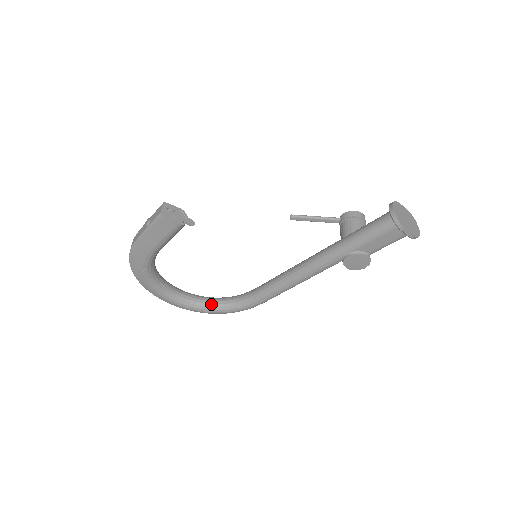
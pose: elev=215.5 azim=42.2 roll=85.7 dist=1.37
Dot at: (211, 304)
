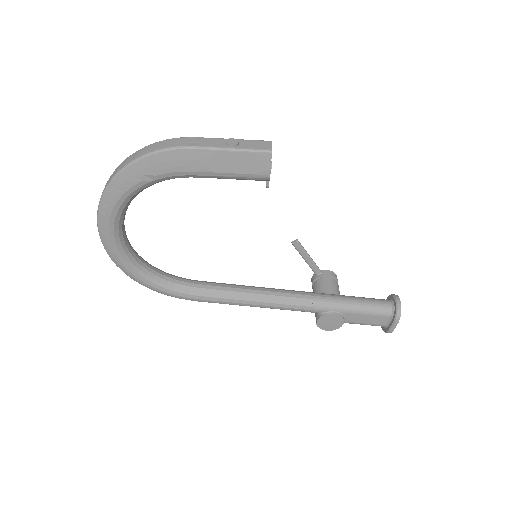
Dot at: (141, 265)
